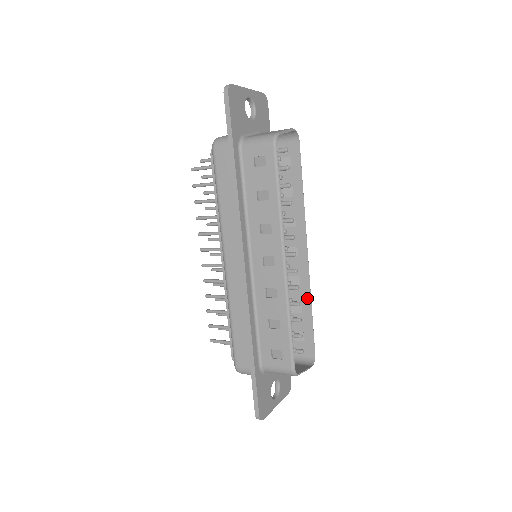
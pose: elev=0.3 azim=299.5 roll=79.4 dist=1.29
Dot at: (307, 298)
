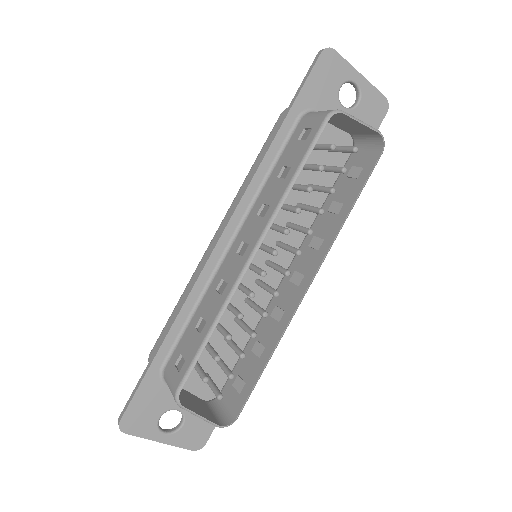
Dot at: (274, 342)
